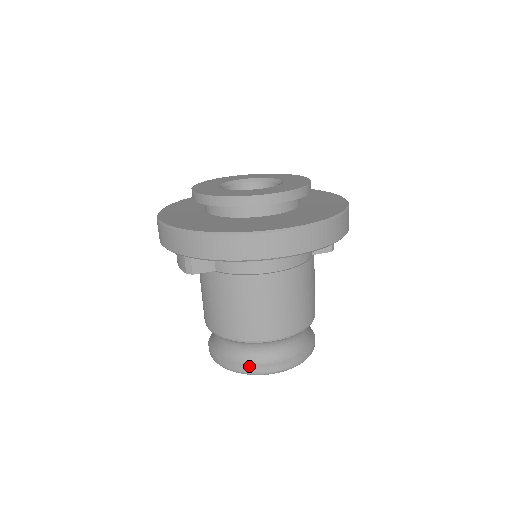
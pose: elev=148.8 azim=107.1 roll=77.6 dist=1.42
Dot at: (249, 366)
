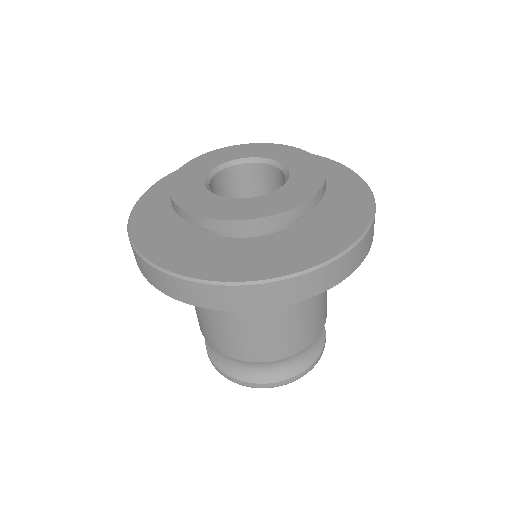
Dot at: (254, 381)
